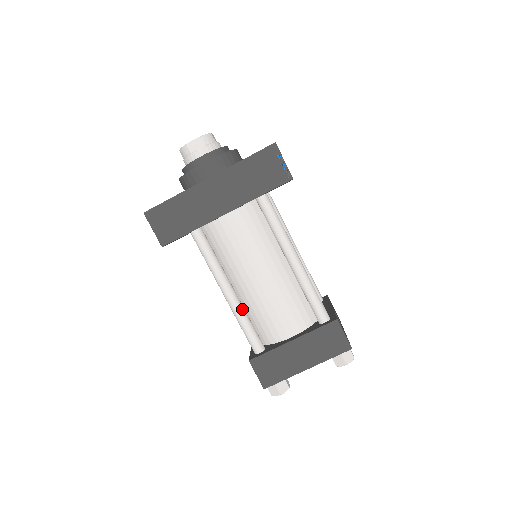
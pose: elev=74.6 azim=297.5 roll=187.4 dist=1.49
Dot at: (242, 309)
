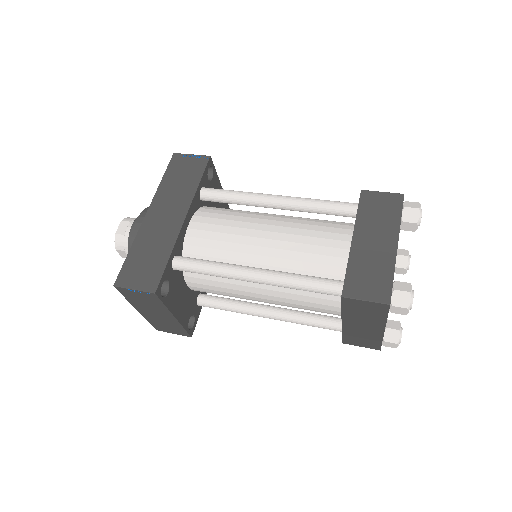
Dot at: (282, 272)
